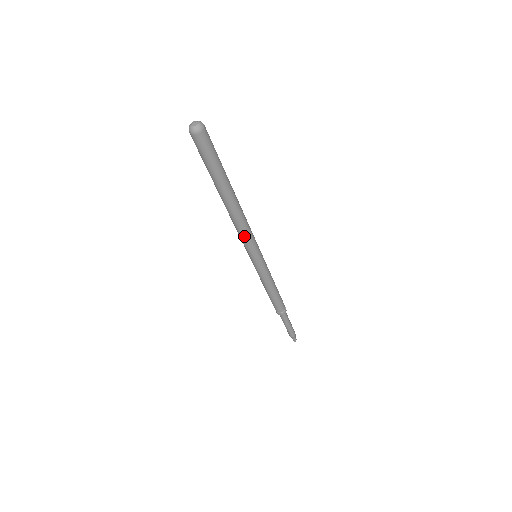
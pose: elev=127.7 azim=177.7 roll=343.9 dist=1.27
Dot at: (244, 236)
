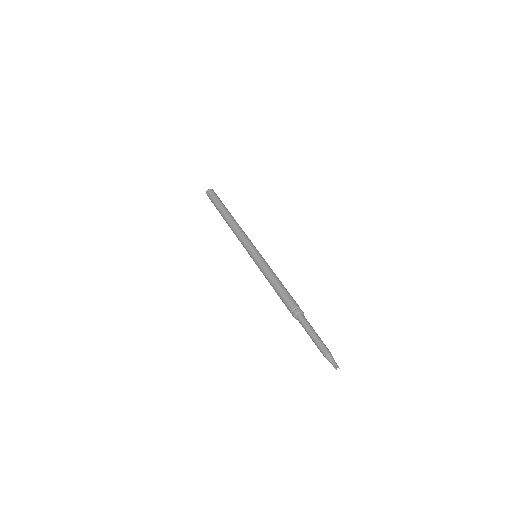
Dot at: (239, 238)
